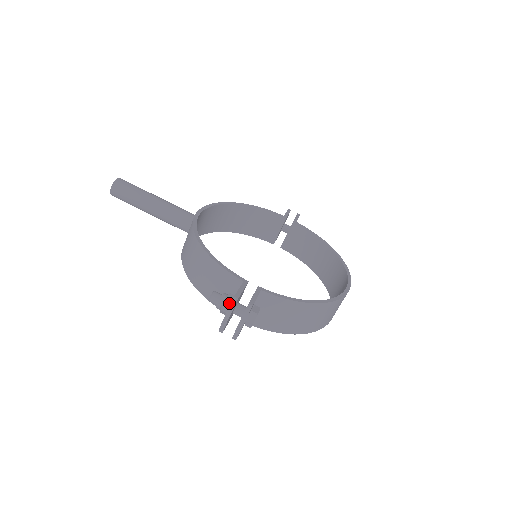
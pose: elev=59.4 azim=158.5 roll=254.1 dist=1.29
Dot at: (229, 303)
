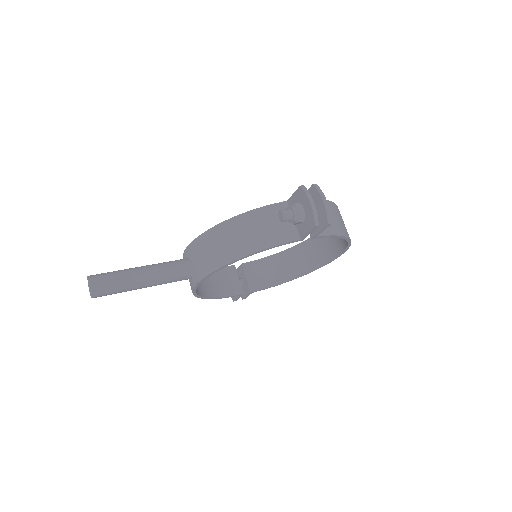
Dot at: (299, 203)
